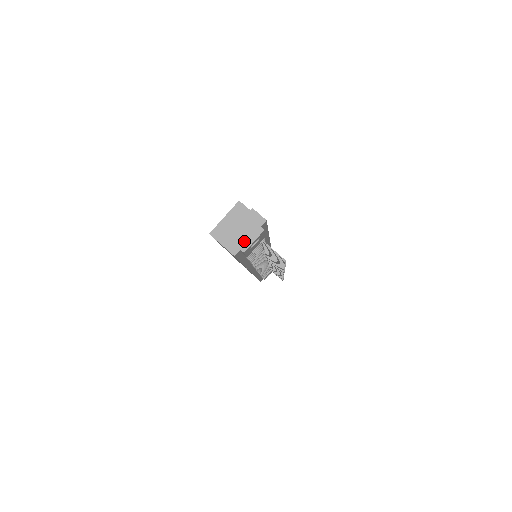
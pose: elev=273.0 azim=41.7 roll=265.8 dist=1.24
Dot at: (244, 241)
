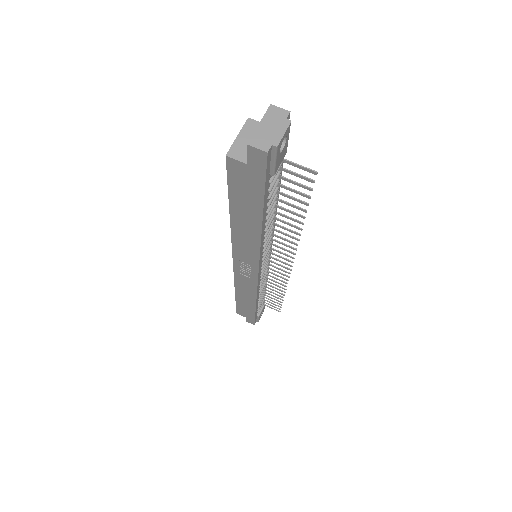
Dot at: (273, 136)
